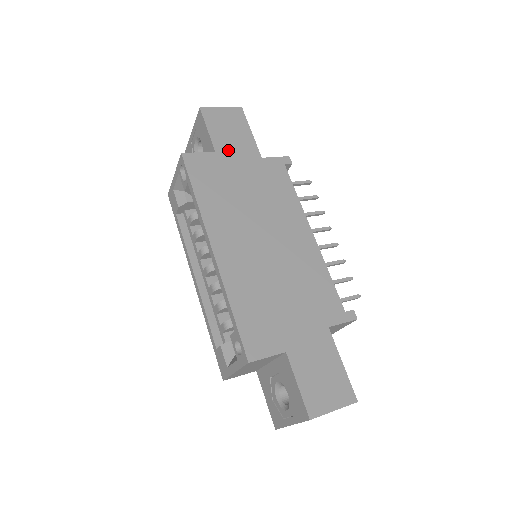
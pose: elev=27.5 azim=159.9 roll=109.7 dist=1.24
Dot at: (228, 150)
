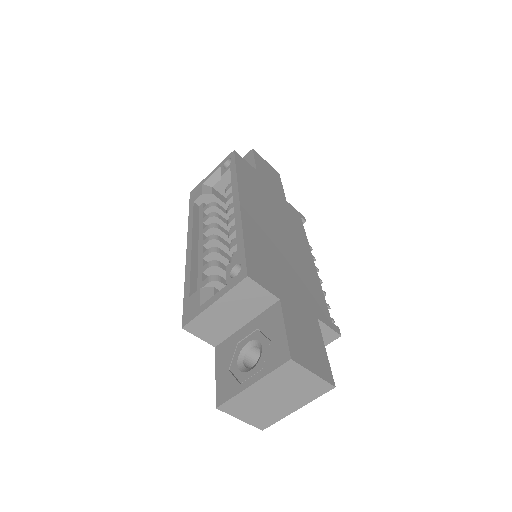
Dot at: (265, 178)
